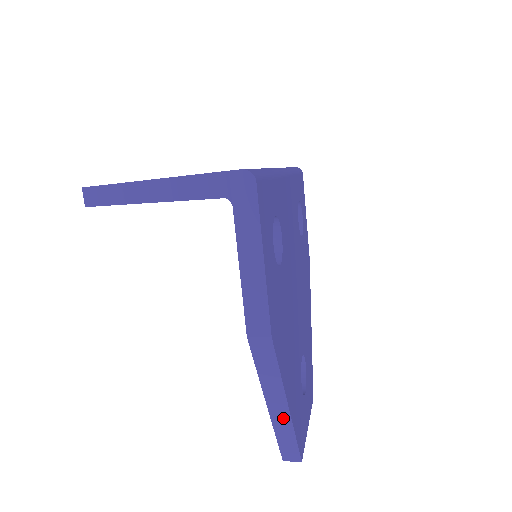
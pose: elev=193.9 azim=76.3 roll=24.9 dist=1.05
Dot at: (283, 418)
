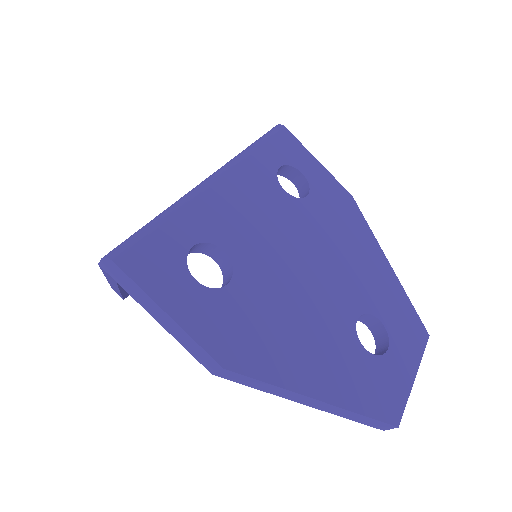
Dot at: (328, 407)
